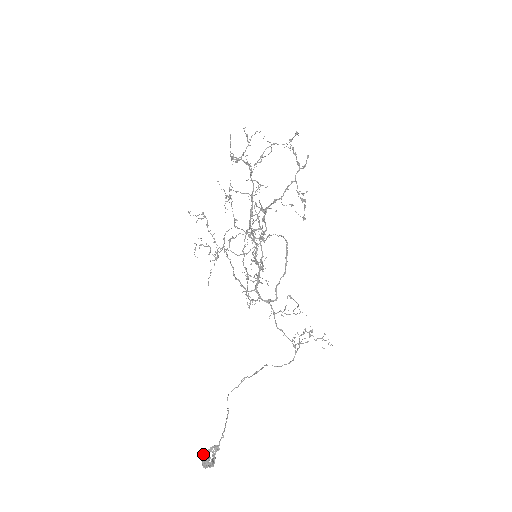
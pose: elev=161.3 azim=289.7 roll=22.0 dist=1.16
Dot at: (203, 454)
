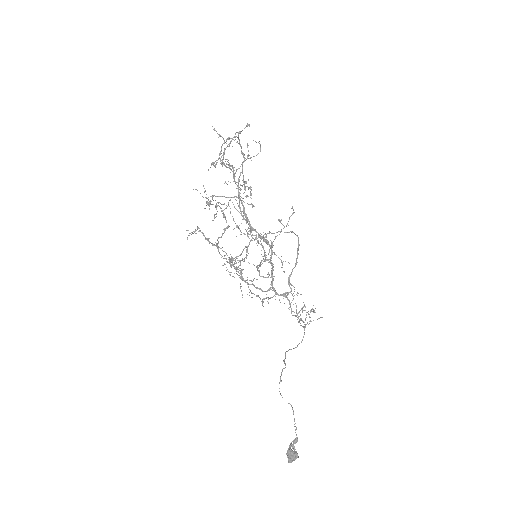
Dot at: (288, 452)
